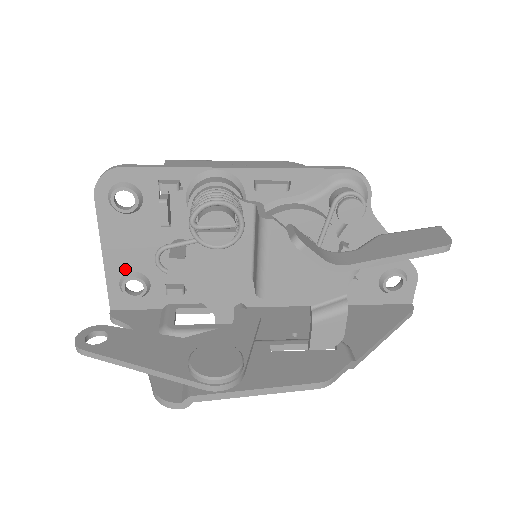
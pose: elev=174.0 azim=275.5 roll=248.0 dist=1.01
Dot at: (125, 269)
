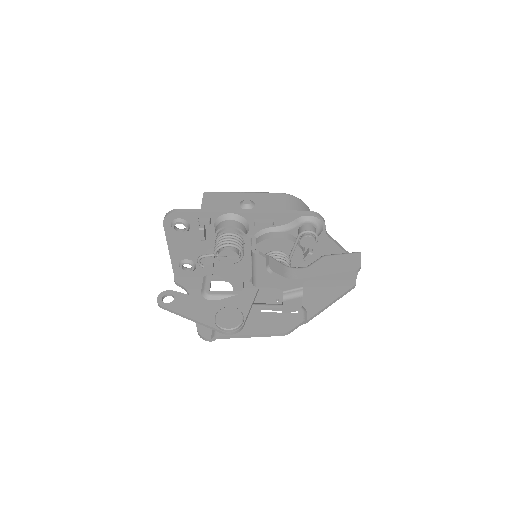
Dot at: (182, 258)
